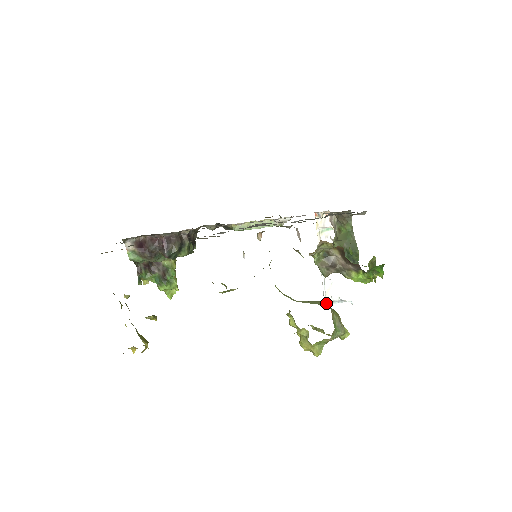
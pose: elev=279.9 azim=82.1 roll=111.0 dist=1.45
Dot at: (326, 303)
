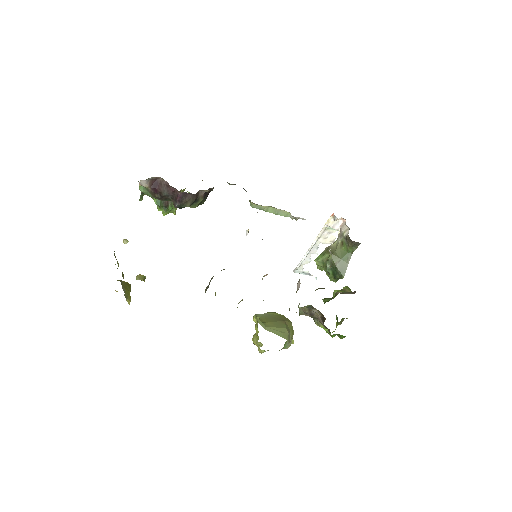
Dot at: (288, 334)
